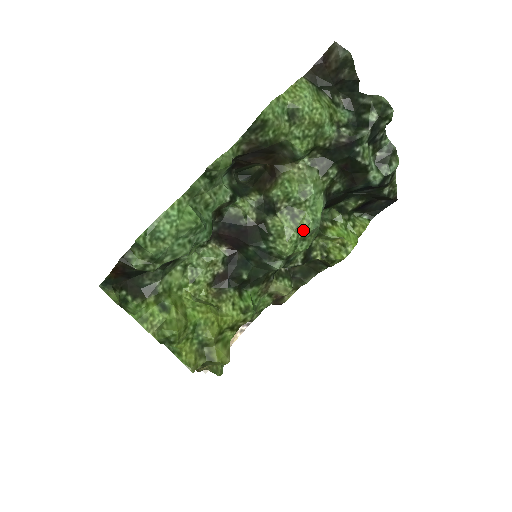
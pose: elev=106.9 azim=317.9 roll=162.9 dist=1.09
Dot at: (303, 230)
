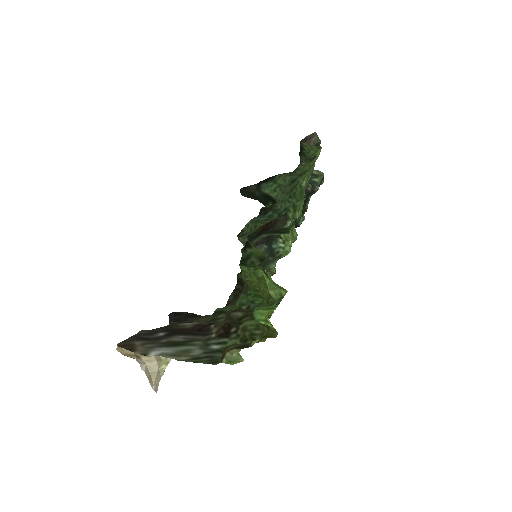
Dot at: (295, 239)
